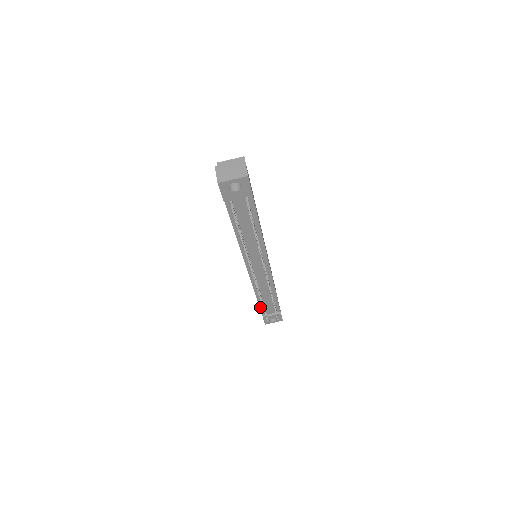
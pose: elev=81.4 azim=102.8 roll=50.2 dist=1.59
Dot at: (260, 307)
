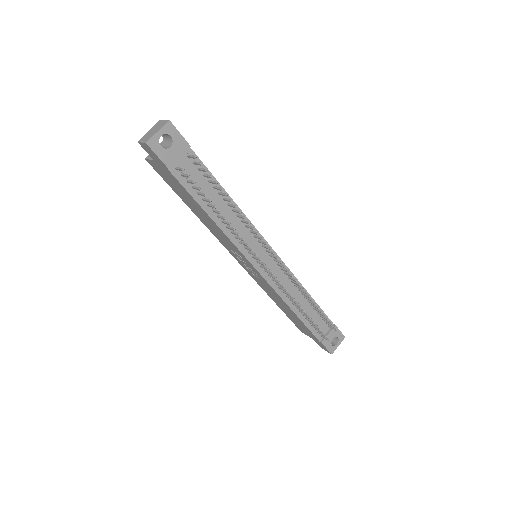
Dot at: (308, 328)
